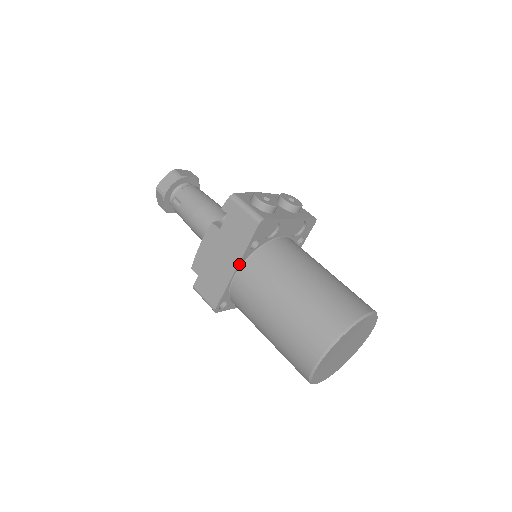
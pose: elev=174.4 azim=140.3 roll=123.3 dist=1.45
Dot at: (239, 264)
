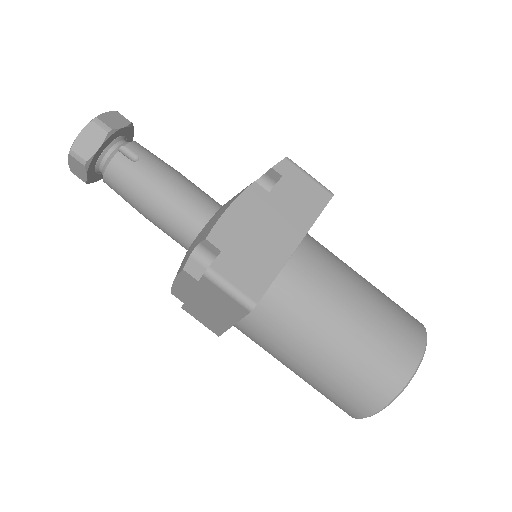
Dot at: (301, 240)
